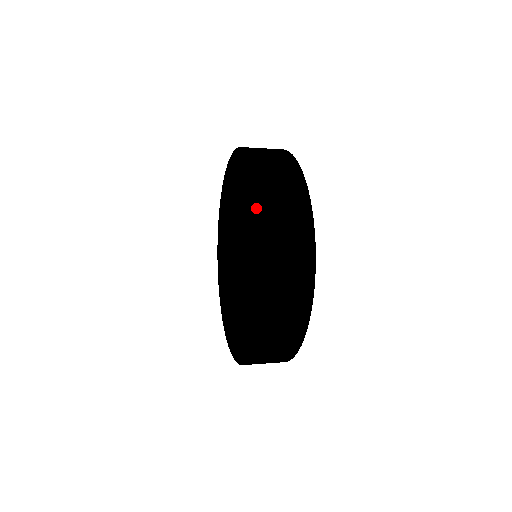
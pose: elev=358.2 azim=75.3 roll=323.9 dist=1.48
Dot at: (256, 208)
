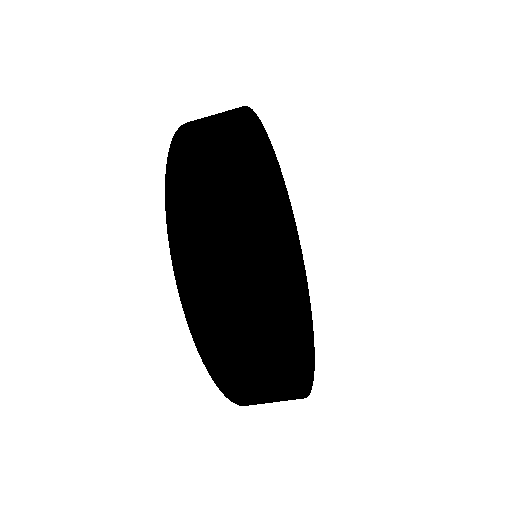
Dot at: occluded
